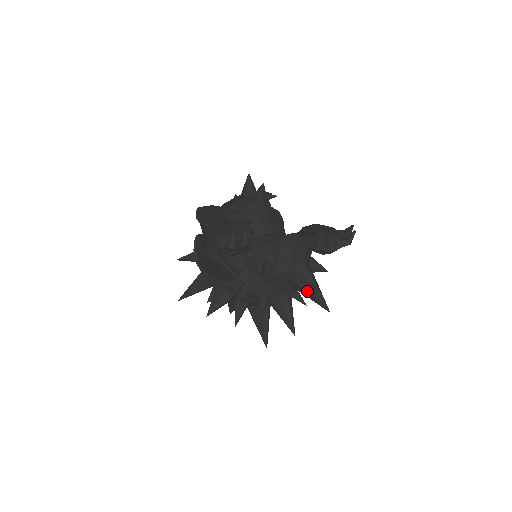
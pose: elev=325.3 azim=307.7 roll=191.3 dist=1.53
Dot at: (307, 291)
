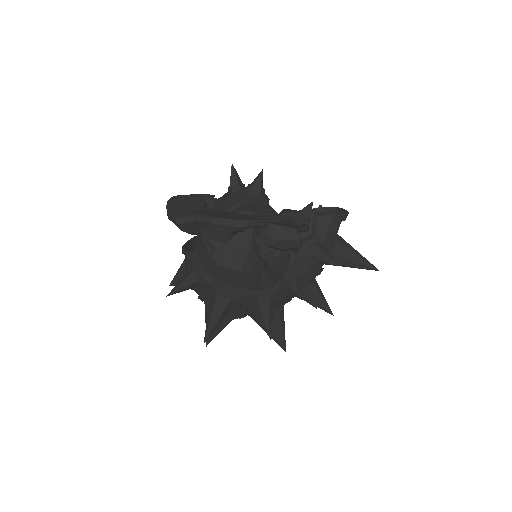
Dot at: (355, 260)
